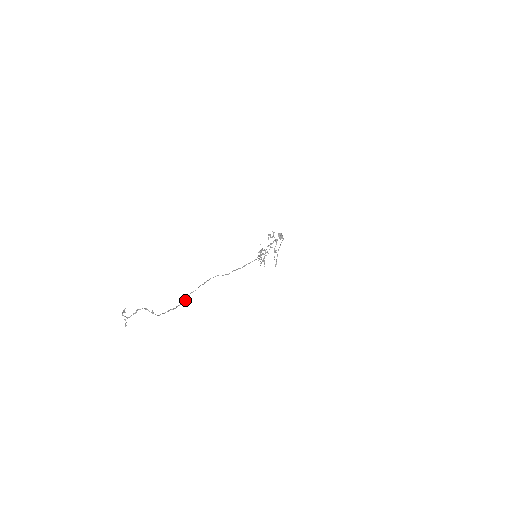
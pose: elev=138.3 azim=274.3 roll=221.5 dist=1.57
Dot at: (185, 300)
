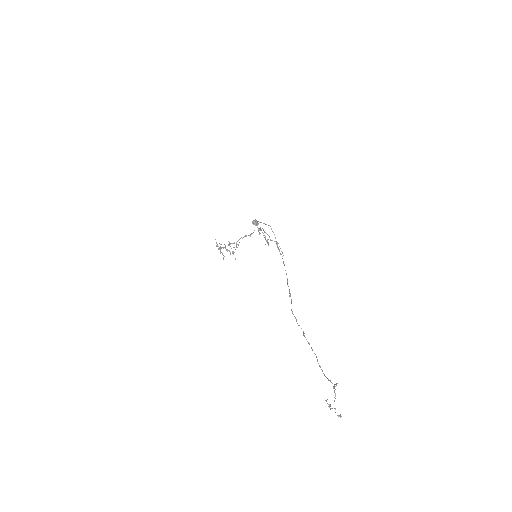
Dot at: occluded
